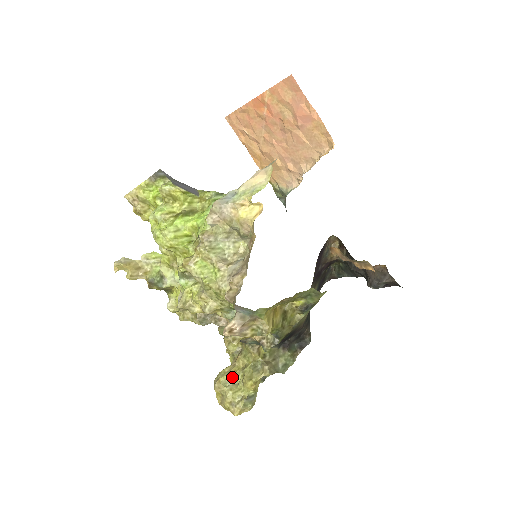
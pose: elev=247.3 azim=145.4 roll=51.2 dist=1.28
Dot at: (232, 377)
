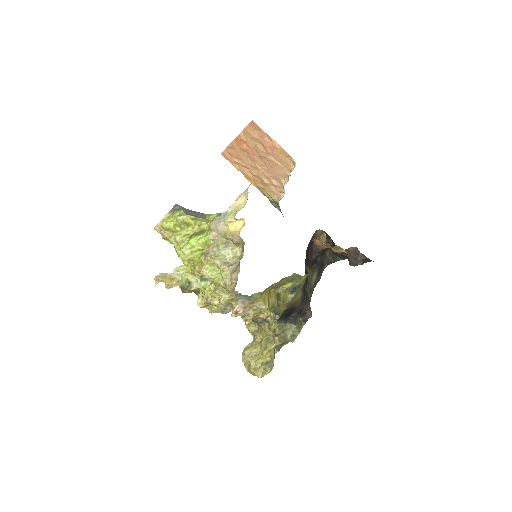
Dot at: (253, 350)
